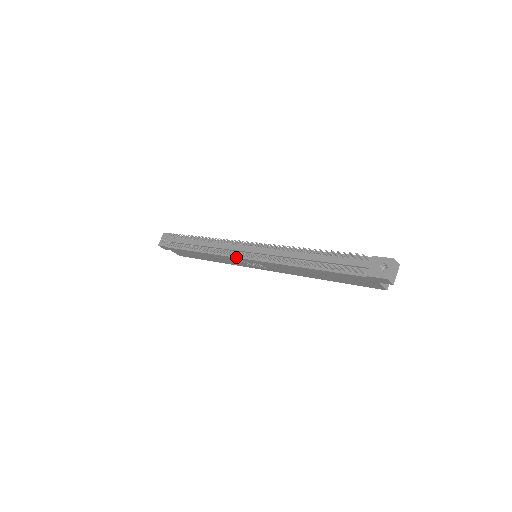
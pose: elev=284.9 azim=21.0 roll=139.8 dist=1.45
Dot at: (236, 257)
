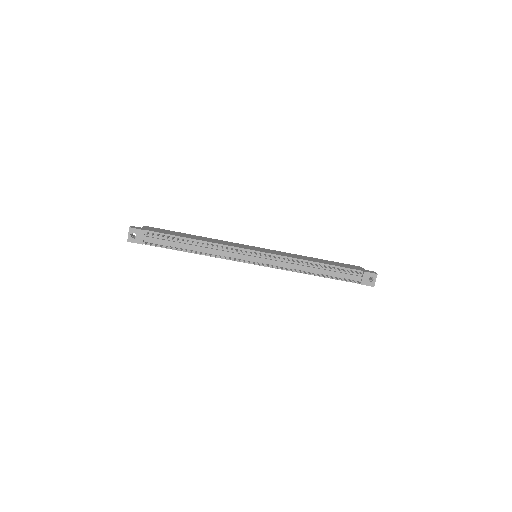
Dot at: occluded
